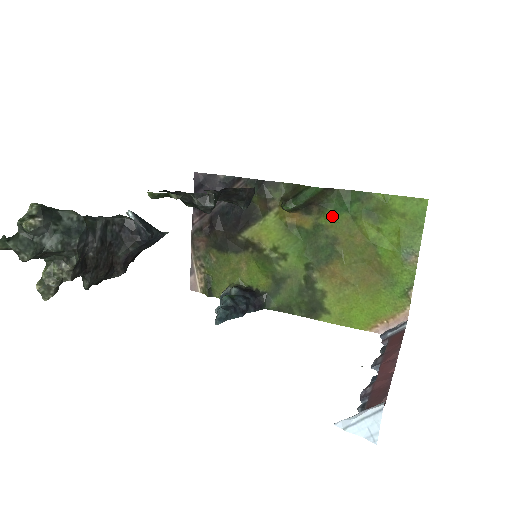
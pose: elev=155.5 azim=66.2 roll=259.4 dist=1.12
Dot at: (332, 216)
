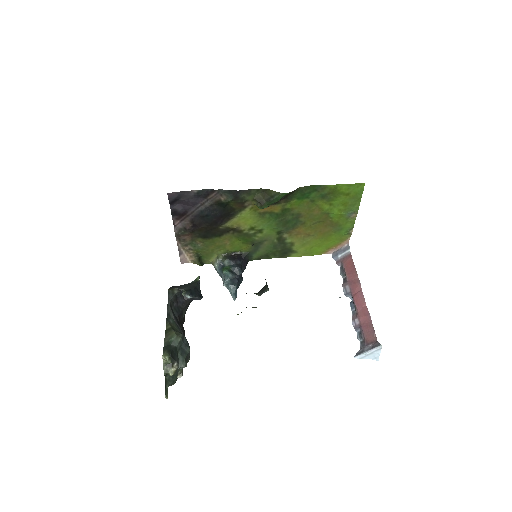
Dot at: (296, 202)
